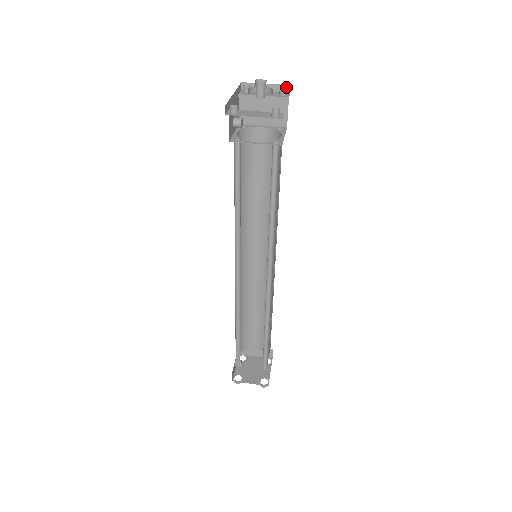
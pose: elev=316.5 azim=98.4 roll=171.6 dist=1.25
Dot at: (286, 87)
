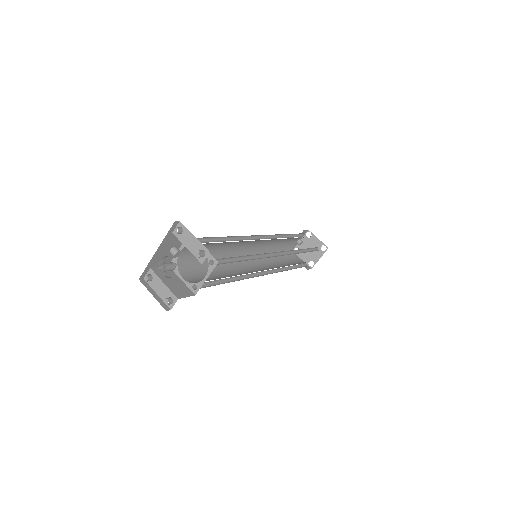
Dot at: occluded
